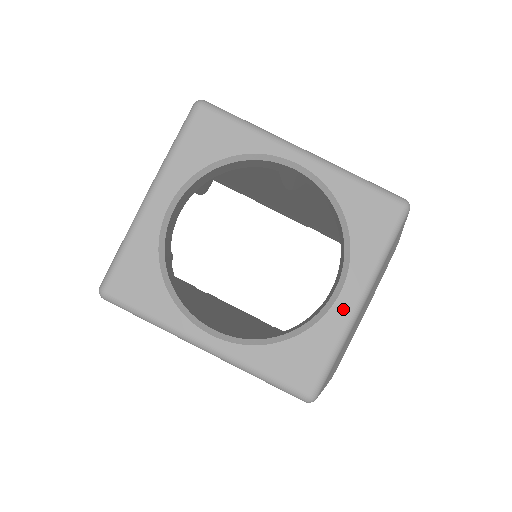
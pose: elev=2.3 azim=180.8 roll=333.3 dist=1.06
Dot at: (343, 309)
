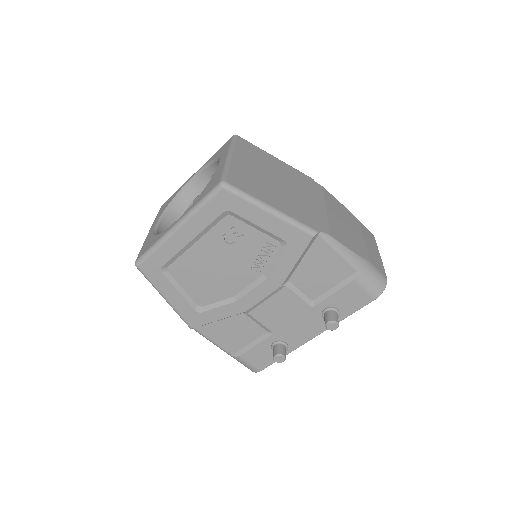
Dot at: (222, 163)
